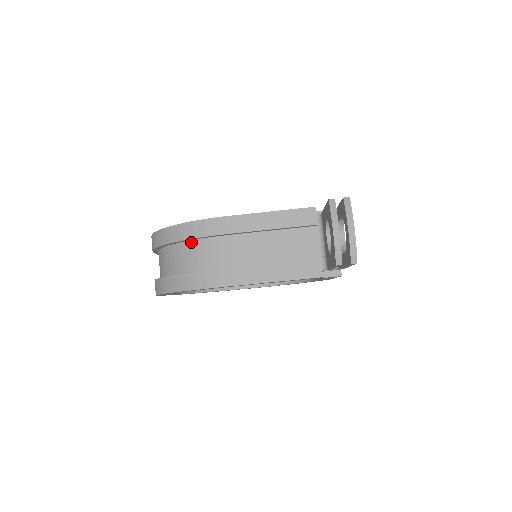
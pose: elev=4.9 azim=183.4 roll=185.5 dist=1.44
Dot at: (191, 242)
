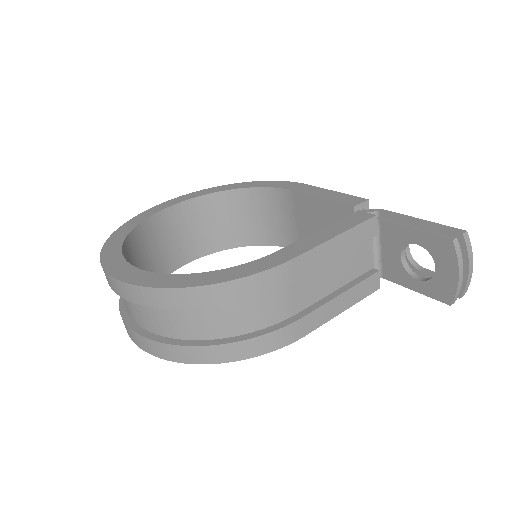
Dot at: occluded
